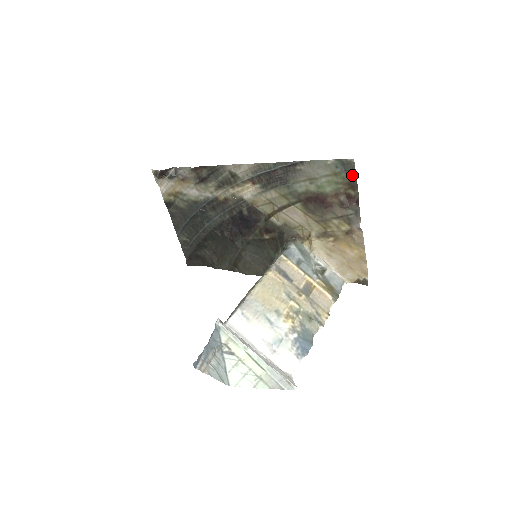
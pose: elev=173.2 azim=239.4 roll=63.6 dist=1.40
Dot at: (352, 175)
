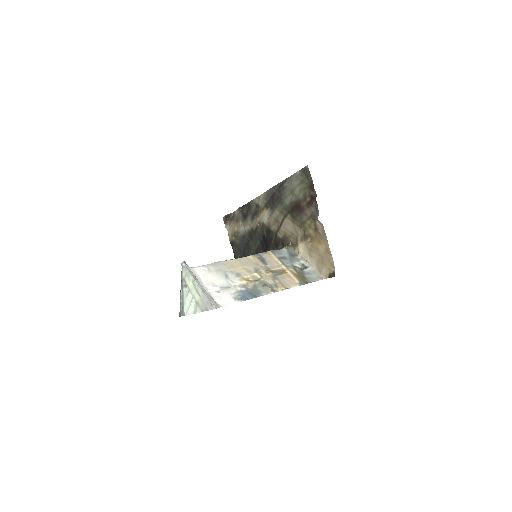
Dot at: (310, 179)
